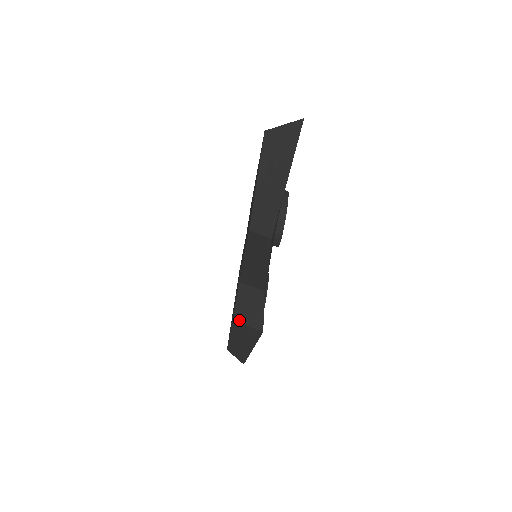
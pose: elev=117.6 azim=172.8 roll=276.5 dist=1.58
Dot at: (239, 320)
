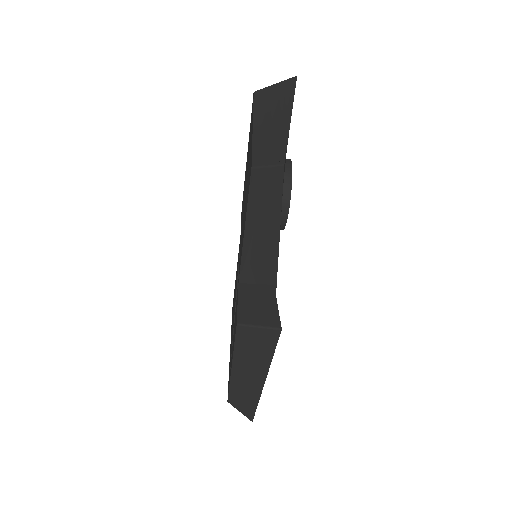
Dot at: (245, 323)
